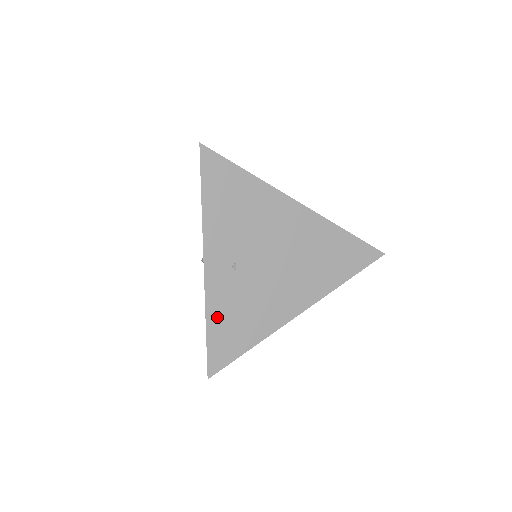
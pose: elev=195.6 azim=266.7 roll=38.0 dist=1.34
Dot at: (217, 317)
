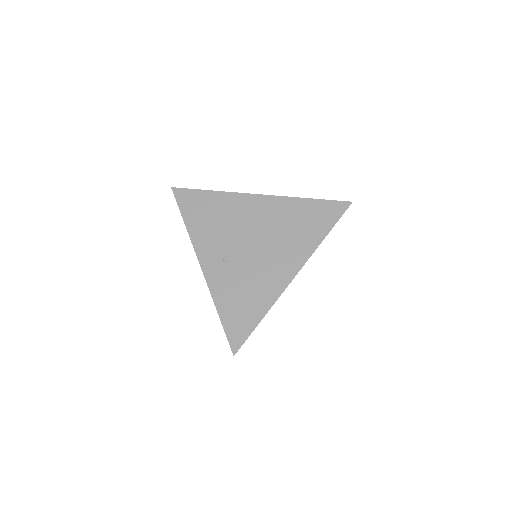
Dot at: (224, 302)
